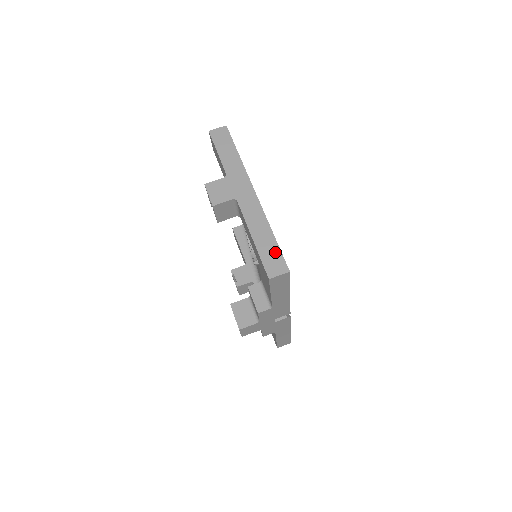
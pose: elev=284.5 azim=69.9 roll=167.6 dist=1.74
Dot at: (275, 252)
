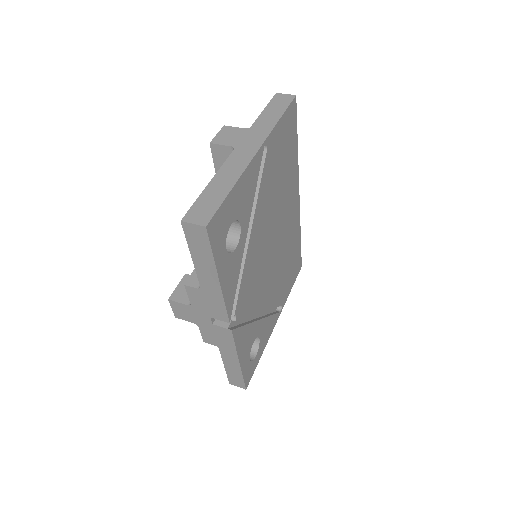
Dot at: (214, 204)
